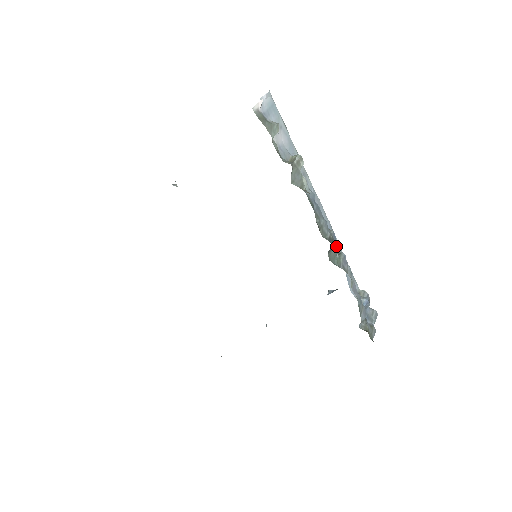
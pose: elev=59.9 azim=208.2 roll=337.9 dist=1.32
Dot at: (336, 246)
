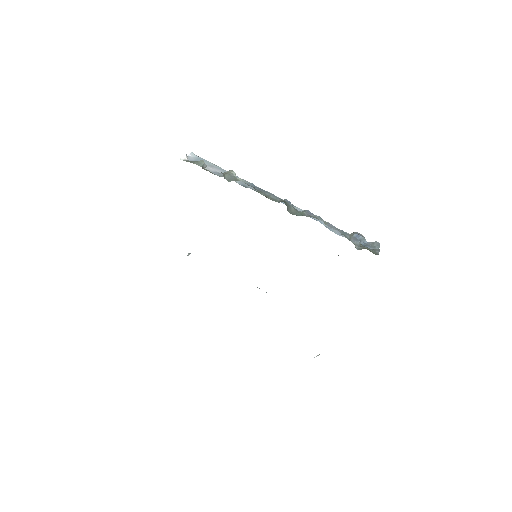
Dot at: occluded
